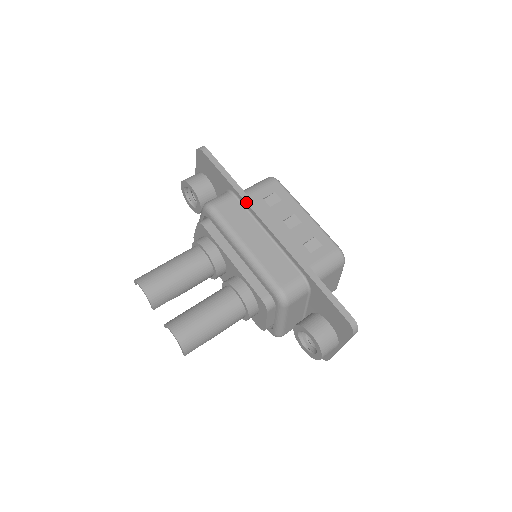
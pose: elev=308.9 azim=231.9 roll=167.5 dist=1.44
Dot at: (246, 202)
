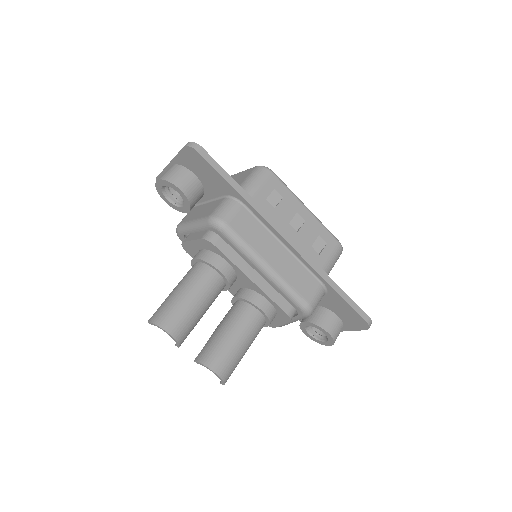
Dot at: (260, 214)
